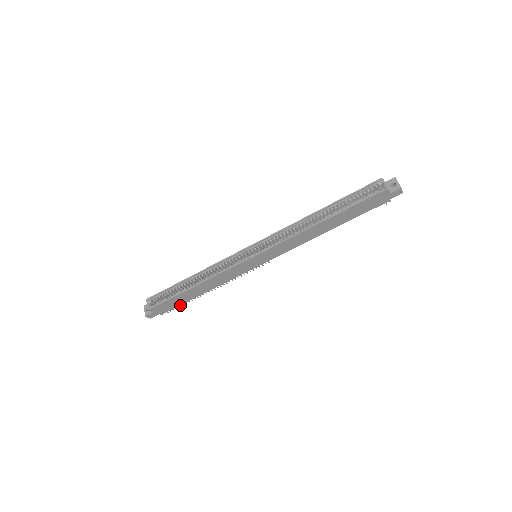
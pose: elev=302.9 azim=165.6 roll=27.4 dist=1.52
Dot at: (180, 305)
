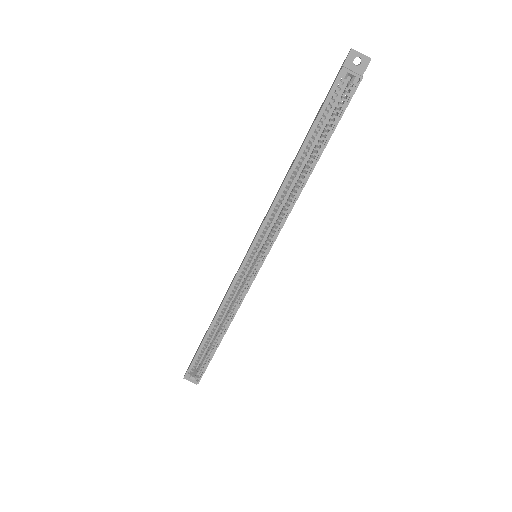
Dot at: occluded
